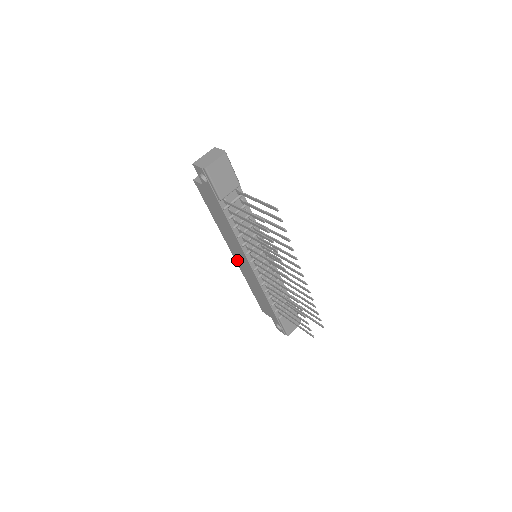
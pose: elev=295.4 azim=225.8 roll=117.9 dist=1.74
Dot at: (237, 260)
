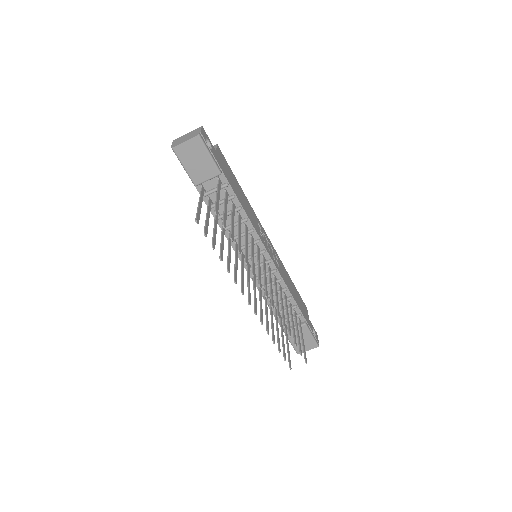
Dot at: occluded
